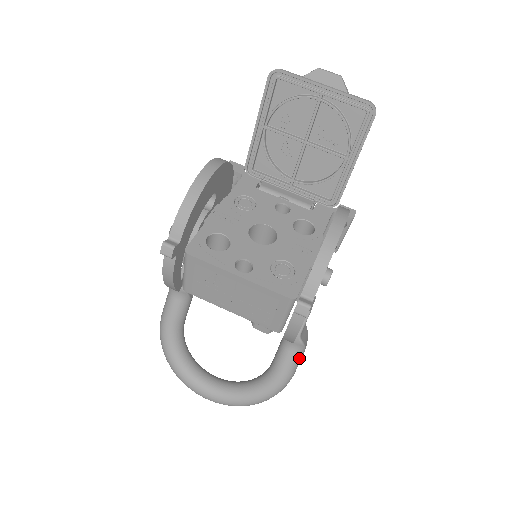
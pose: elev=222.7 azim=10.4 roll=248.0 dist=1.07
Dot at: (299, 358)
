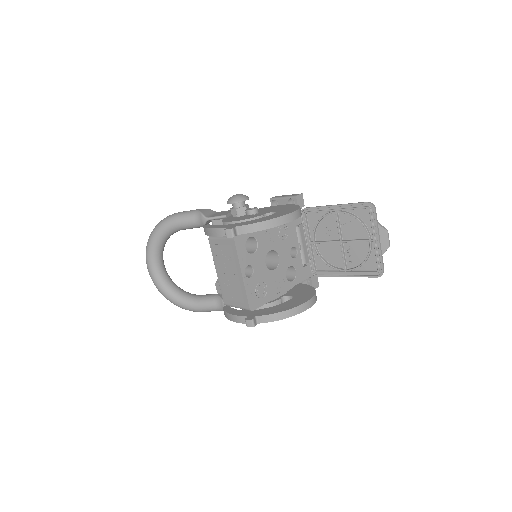
Dot at: occluded
